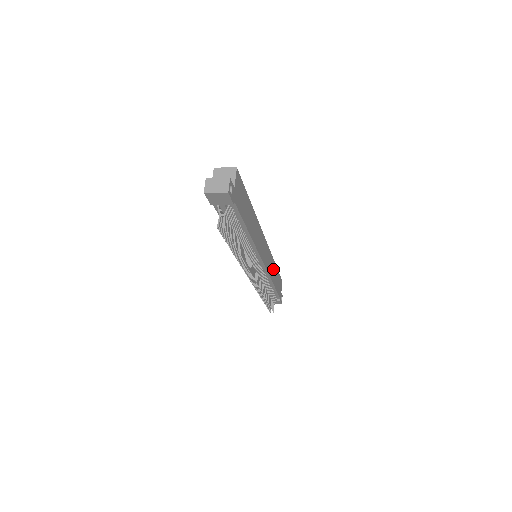
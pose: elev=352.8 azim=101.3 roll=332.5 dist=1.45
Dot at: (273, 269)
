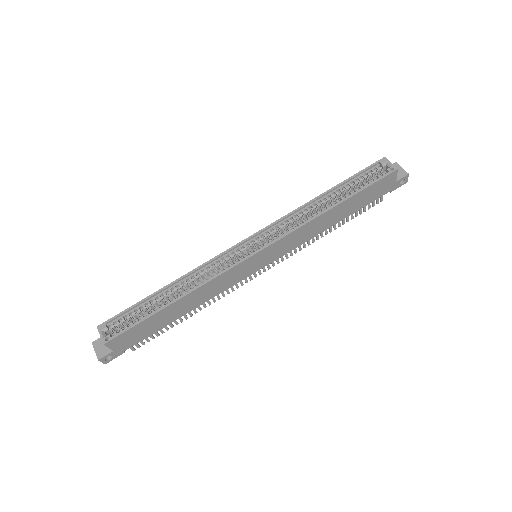
Dot at: (321, 221)
